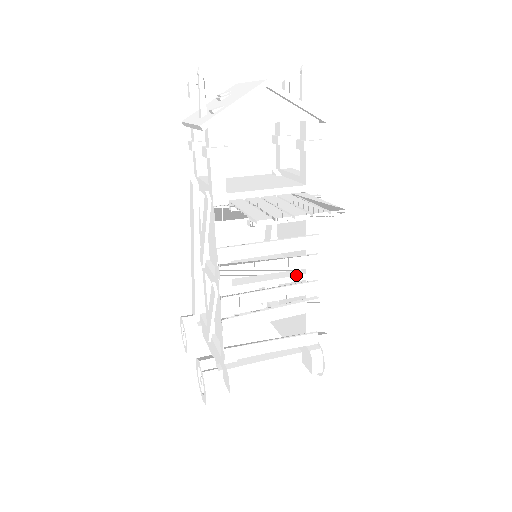
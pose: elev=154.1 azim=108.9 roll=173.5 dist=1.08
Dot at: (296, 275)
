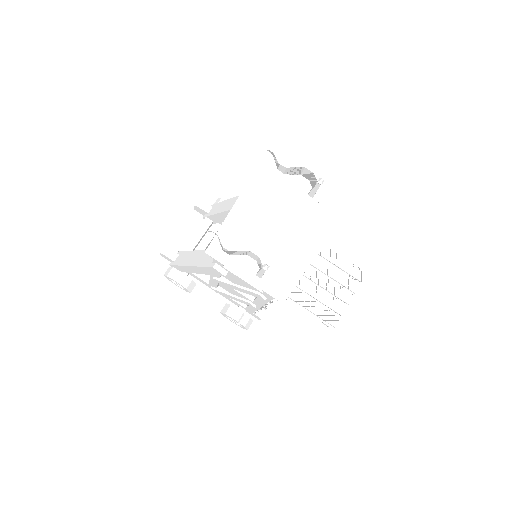
Dot at: occluded
